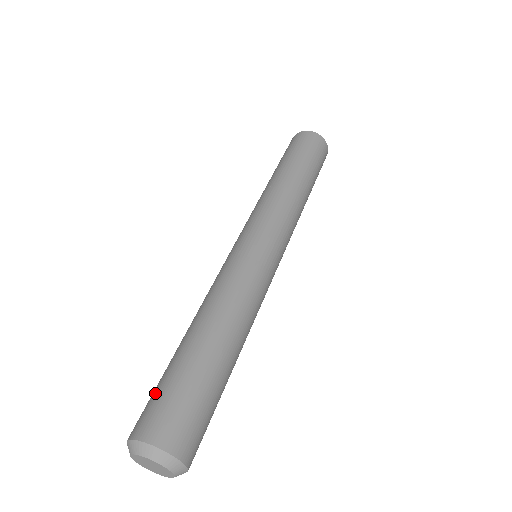
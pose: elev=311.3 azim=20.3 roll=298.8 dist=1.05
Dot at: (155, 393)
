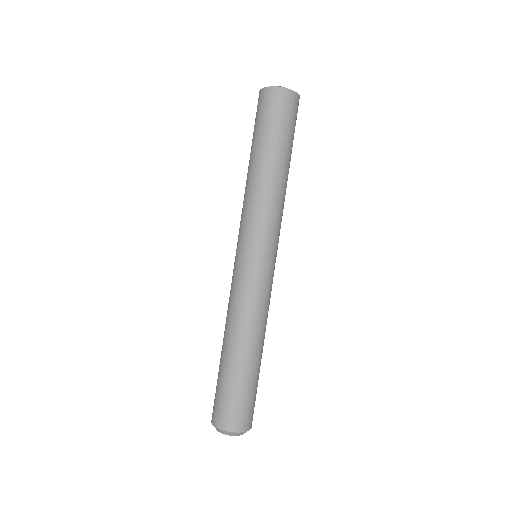
Dot at: (218, 396)
